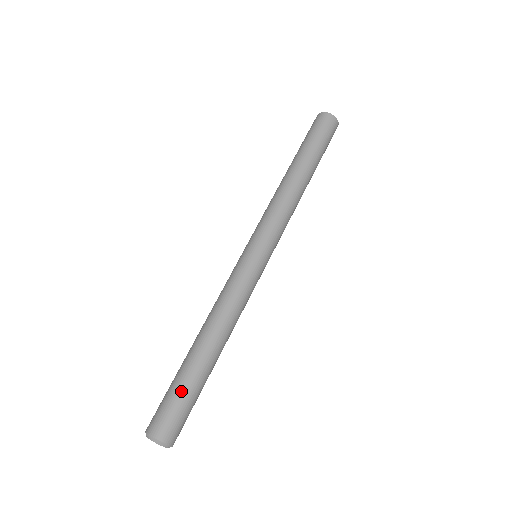
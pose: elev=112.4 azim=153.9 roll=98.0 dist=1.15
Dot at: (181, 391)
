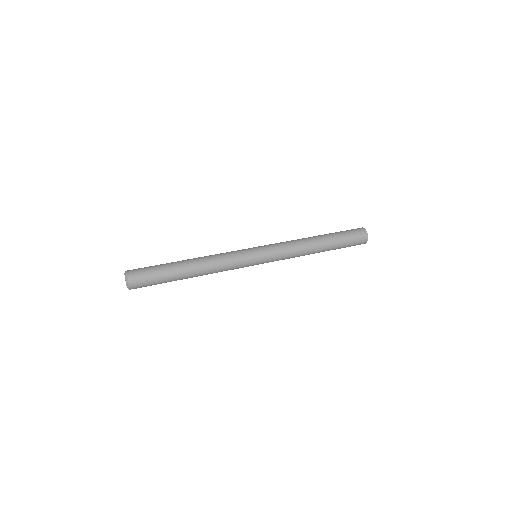
Dot at: (158, 270)
